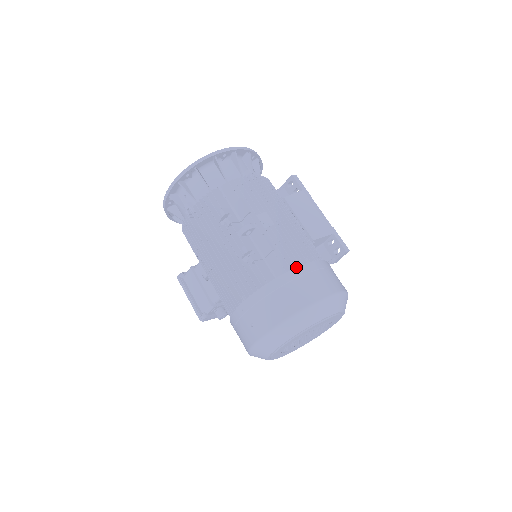
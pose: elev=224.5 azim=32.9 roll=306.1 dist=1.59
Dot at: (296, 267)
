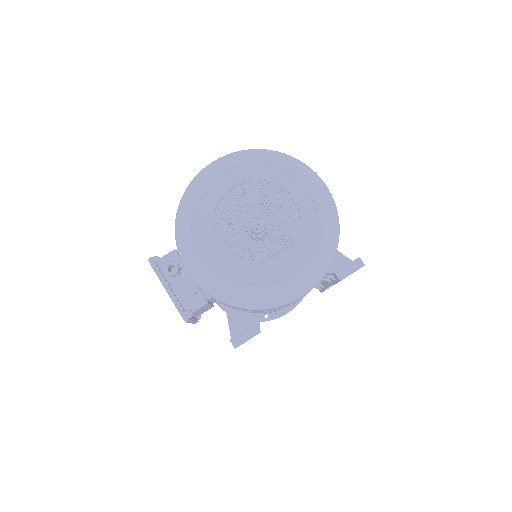
Dot at: occluded
